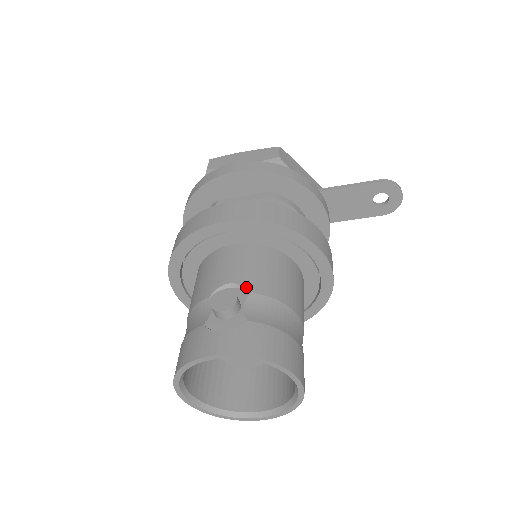
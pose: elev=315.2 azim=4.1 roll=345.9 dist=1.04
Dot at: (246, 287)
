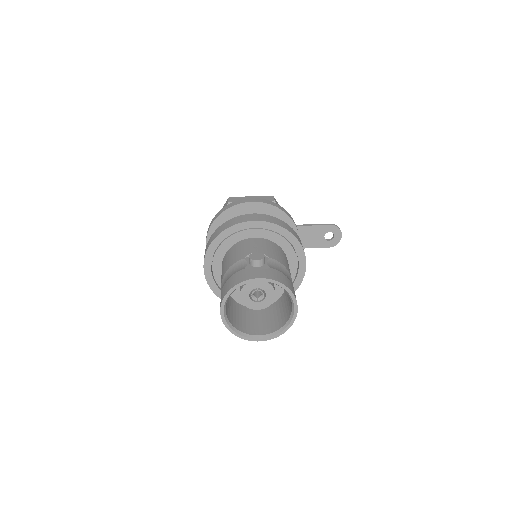
Dot at: (266, 255)
